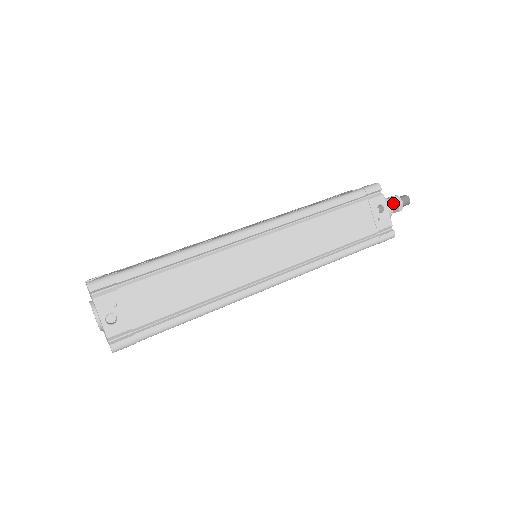
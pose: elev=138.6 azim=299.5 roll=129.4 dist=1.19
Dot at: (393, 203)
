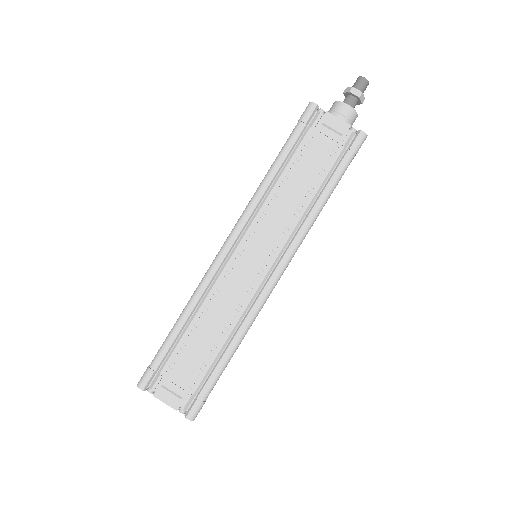
Dot at: occluded
